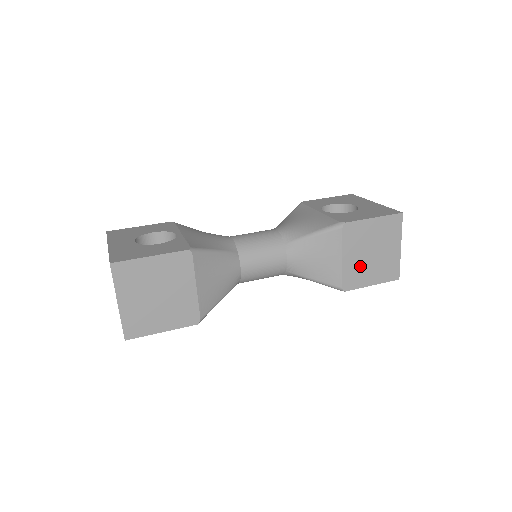
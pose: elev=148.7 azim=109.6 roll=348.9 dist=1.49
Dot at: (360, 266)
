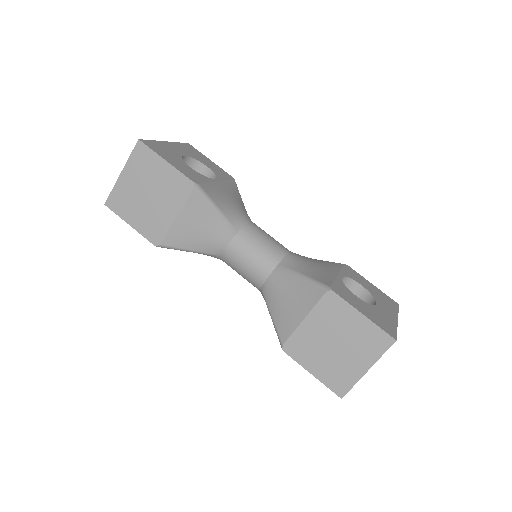
Dot at: (315, 344)
